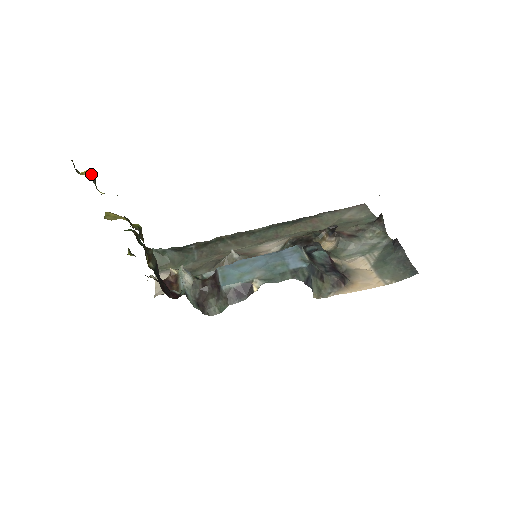
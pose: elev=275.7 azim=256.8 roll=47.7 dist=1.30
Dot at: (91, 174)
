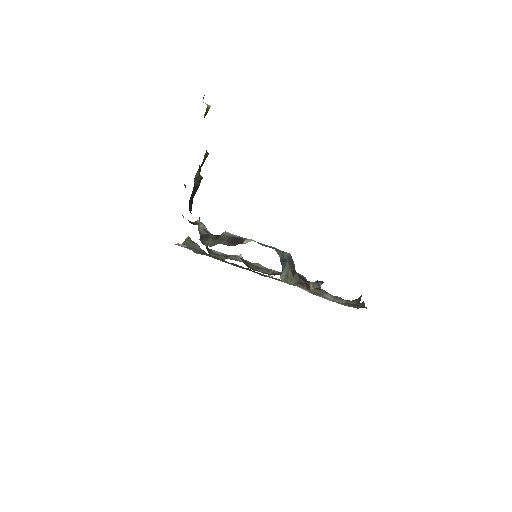
Dot at: (208, 106)
